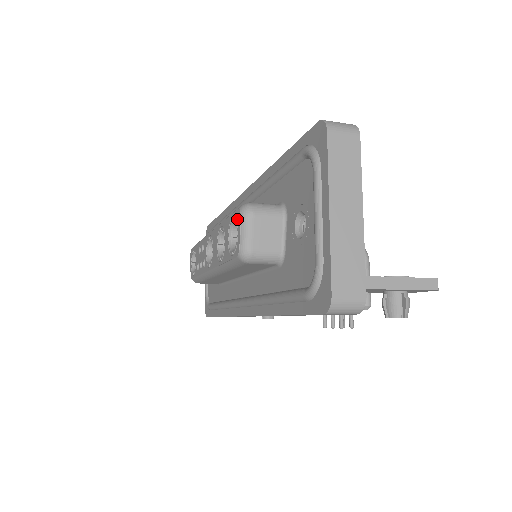
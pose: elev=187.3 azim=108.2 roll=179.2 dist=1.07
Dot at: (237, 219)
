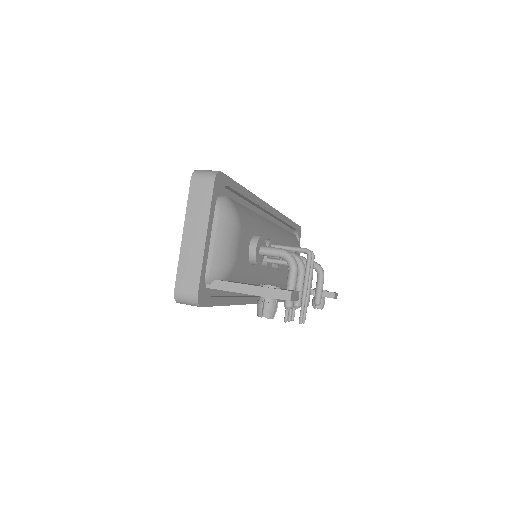
Dot at: occluded
